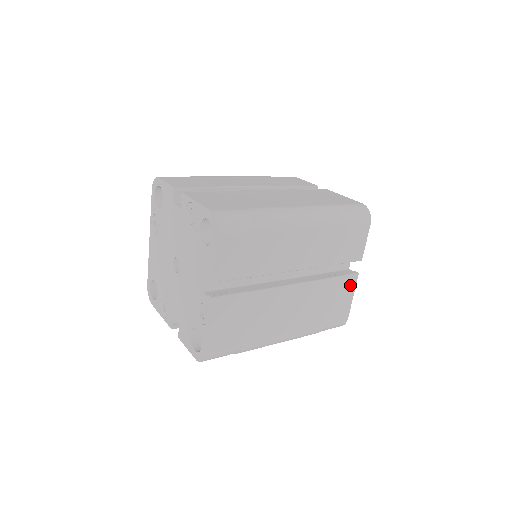
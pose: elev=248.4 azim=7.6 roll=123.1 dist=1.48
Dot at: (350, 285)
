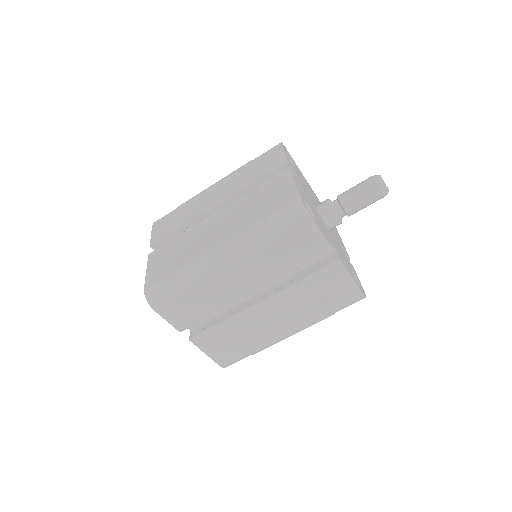
Dot at: (337, 272)
